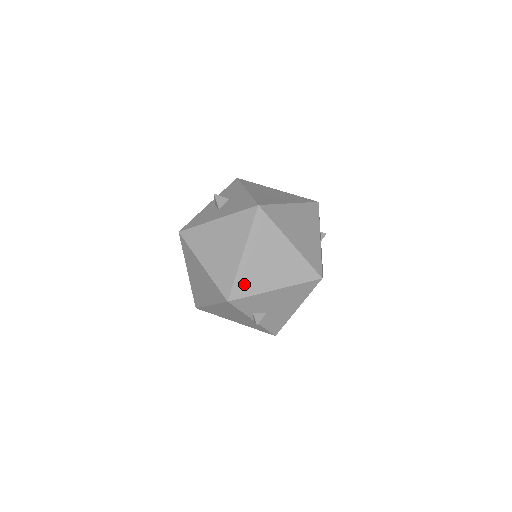
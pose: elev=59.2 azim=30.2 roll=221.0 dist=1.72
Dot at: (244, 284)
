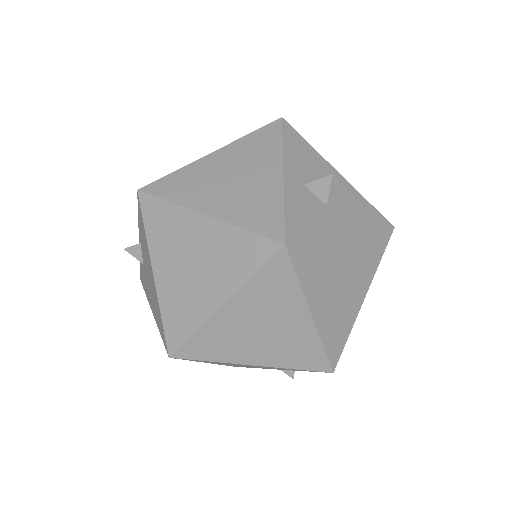
Dot at: occluded
